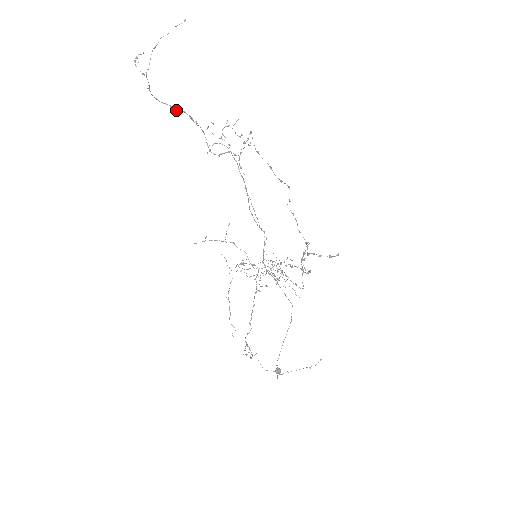
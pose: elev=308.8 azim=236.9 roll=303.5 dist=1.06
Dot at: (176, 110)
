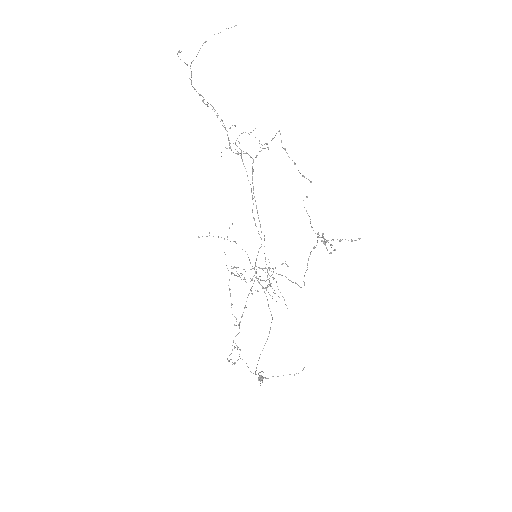
Dot at: (207, 105)
